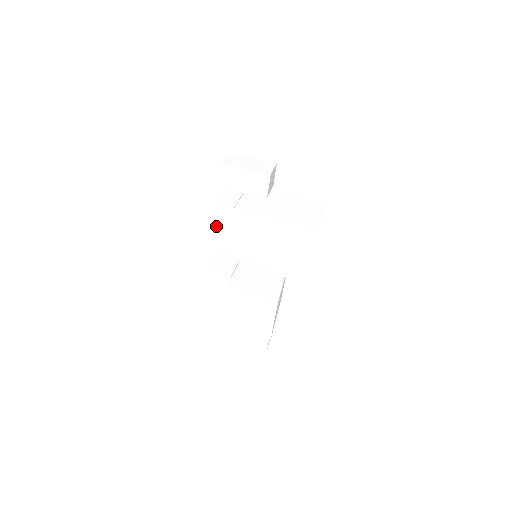
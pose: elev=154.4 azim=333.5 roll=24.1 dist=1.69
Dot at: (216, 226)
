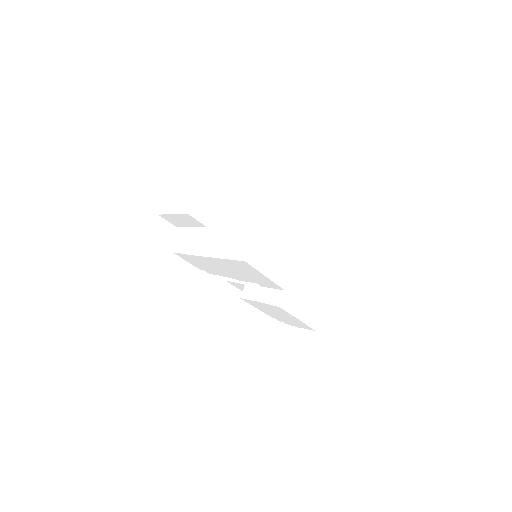
Dot at: (192, 263)
